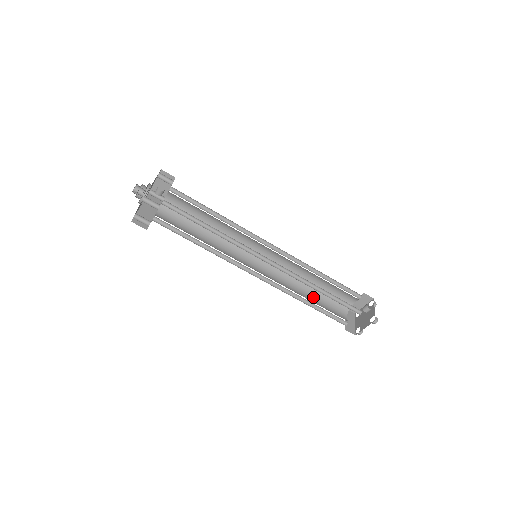
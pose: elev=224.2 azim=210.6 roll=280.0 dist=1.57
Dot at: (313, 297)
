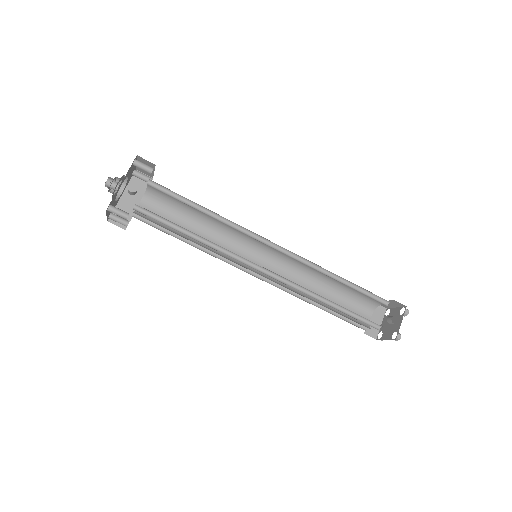
Dot at: (330, 295)
